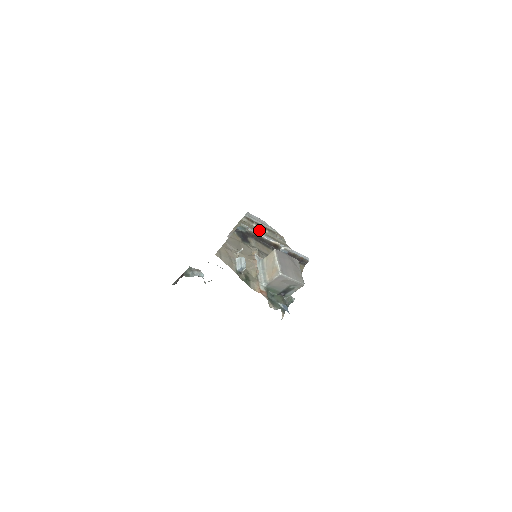
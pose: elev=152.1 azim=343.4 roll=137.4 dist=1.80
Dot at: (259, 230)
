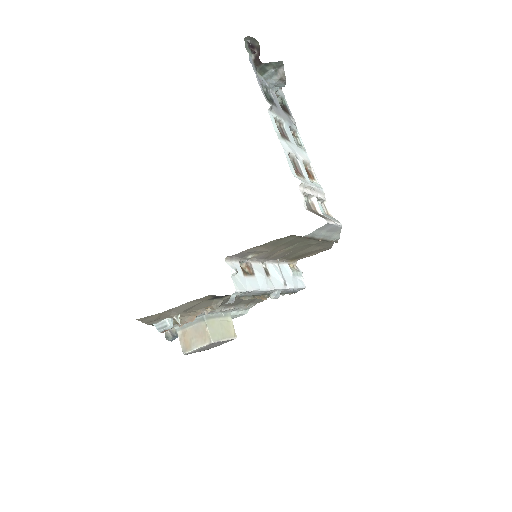
Dot at: (310, 238)
